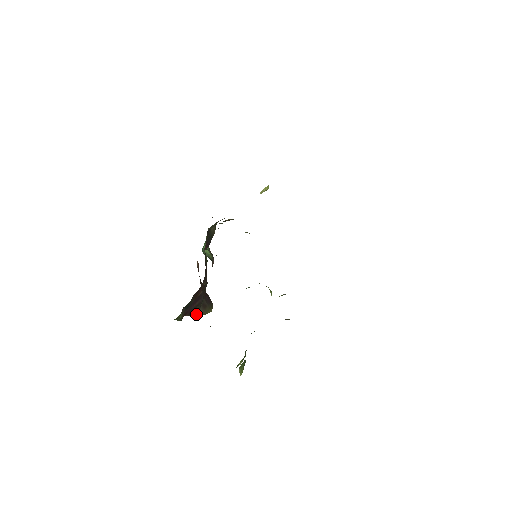
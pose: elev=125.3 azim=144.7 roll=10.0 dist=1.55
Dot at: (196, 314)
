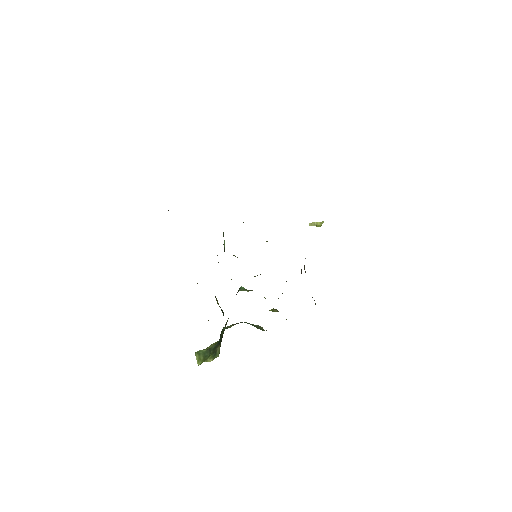
Dot at: occluded
